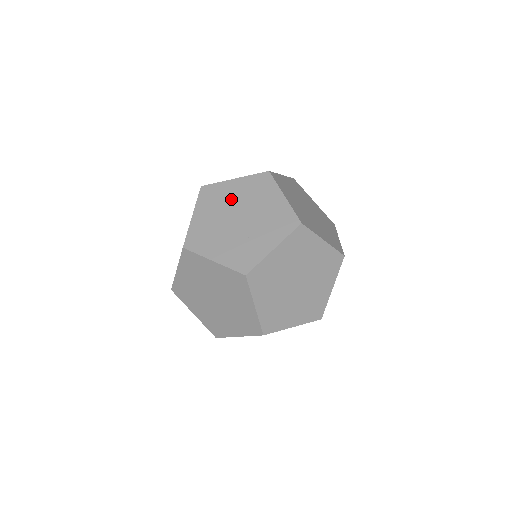
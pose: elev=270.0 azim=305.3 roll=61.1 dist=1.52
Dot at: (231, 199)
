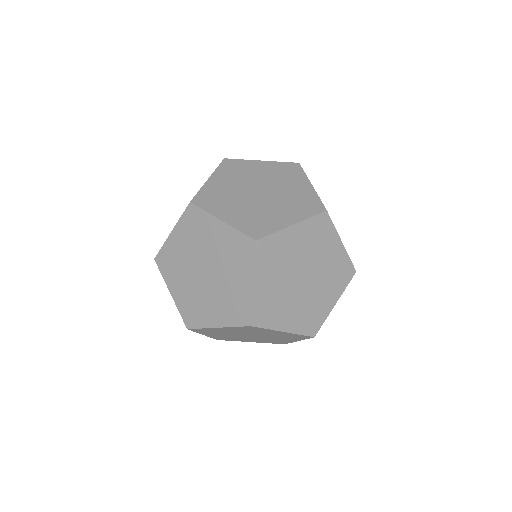
Dot at: (184, 256)
